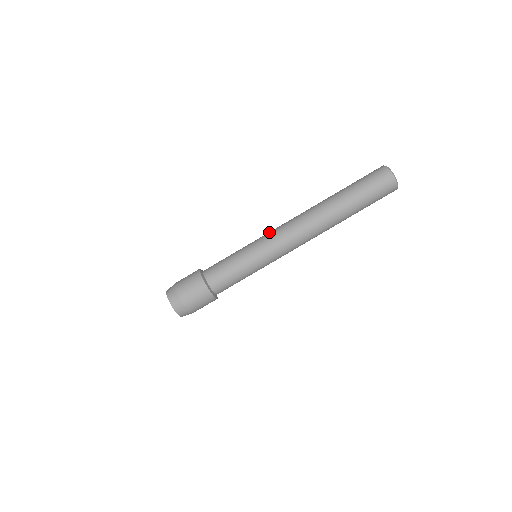
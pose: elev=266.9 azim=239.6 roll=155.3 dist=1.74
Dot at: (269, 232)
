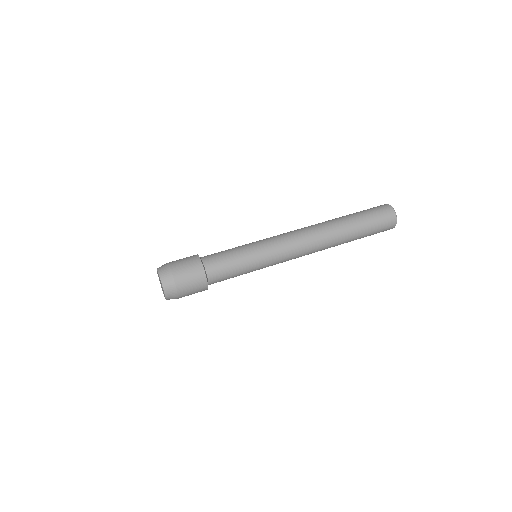
Dot at: (273, 236)
